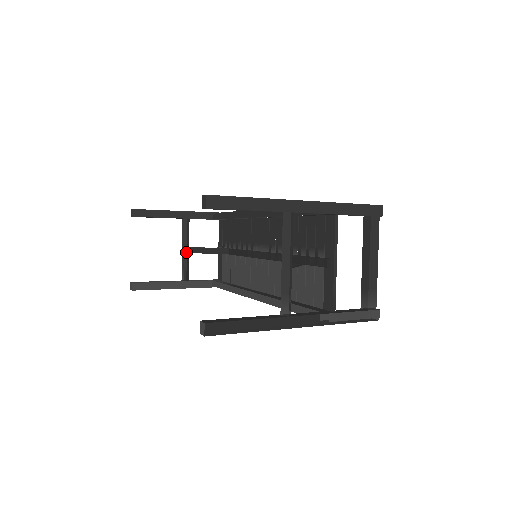
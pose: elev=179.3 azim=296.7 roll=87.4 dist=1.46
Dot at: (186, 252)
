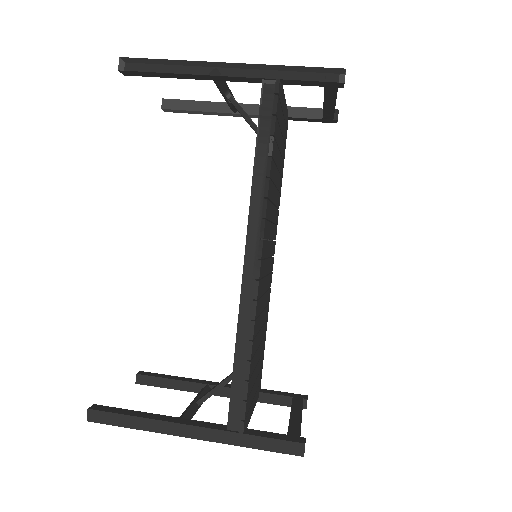
Dot at: (225, 99)
